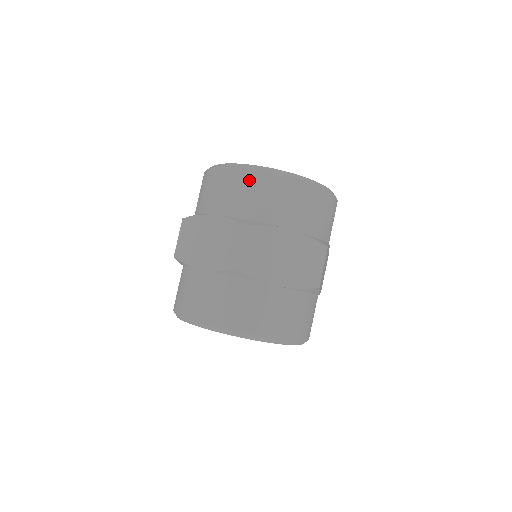
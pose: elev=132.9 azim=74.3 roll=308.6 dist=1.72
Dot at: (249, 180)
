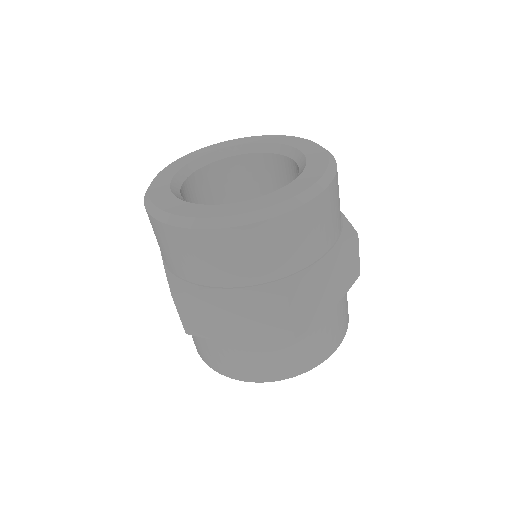
Dot at: (260, 237)
